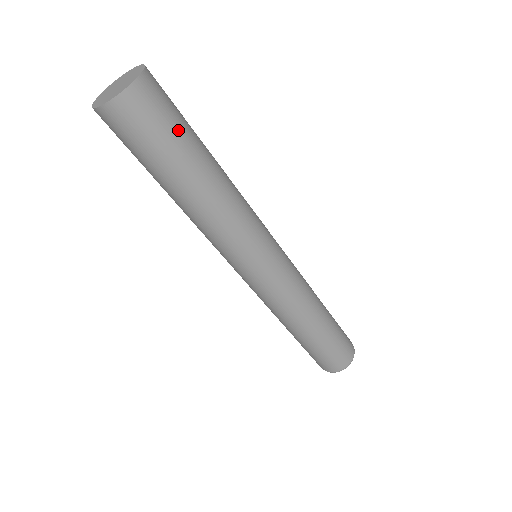
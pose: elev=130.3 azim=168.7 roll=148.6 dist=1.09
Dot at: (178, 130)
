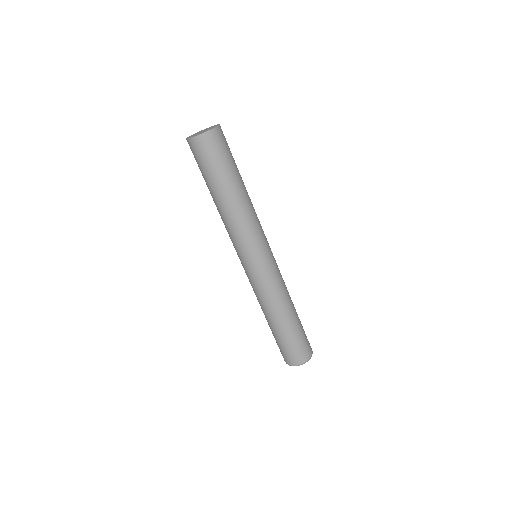
Dot at: occluded
